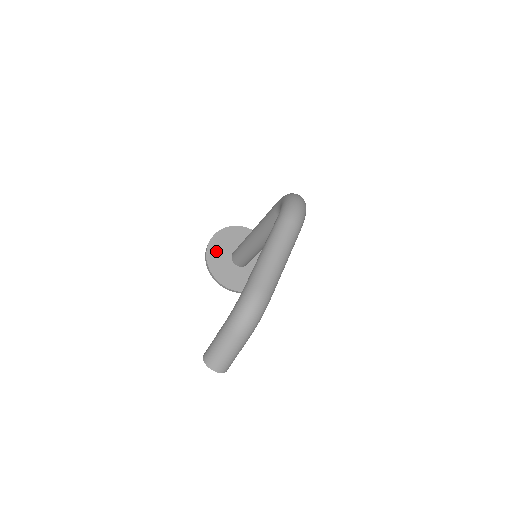
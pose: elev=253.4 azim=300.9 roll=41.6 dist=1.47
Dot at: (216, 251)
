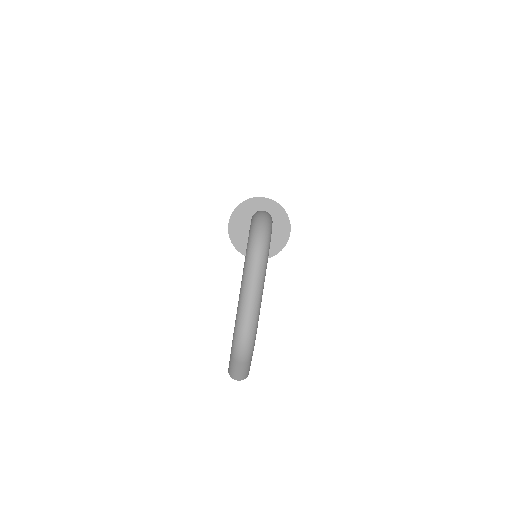
Dot at: (237, 231)
